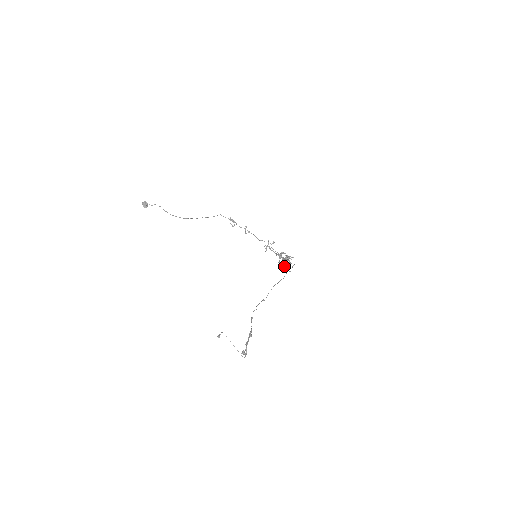
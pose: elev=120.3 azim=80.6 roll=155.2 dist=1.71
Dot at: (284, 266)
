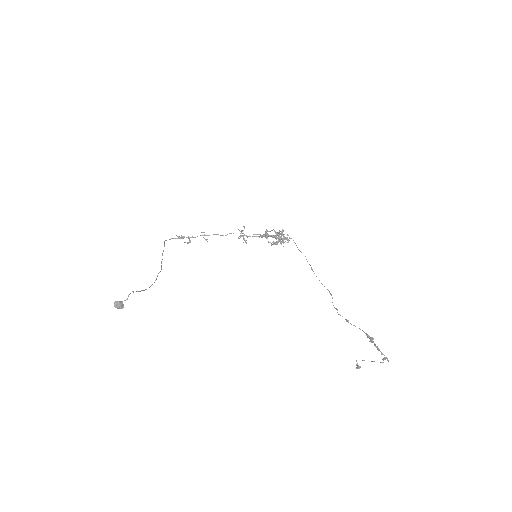
Dot at: occluded
